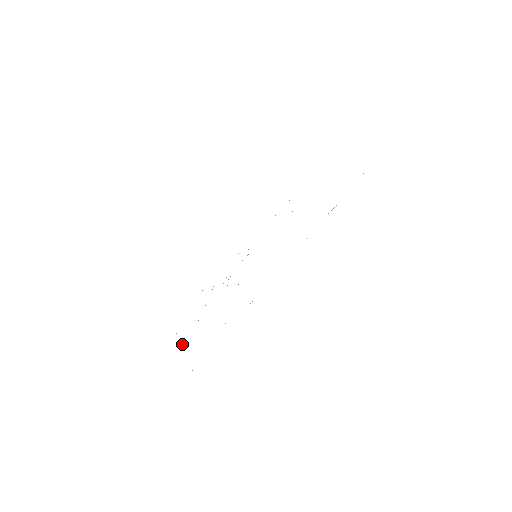
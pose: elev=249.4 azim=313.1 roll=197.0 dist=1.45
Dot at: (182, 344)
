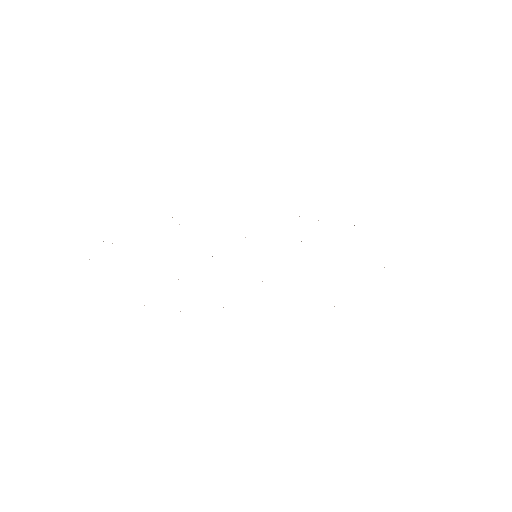
Dot at: occluded
